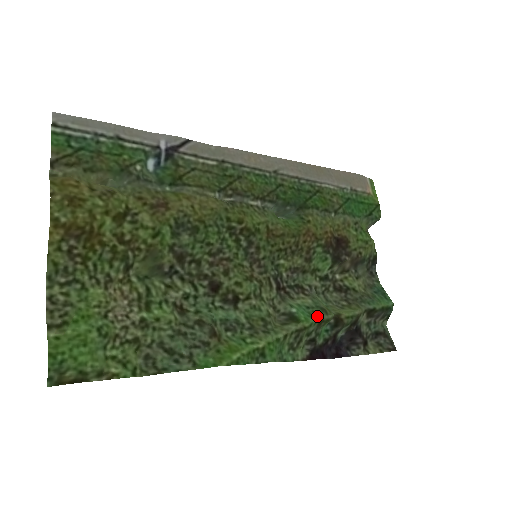
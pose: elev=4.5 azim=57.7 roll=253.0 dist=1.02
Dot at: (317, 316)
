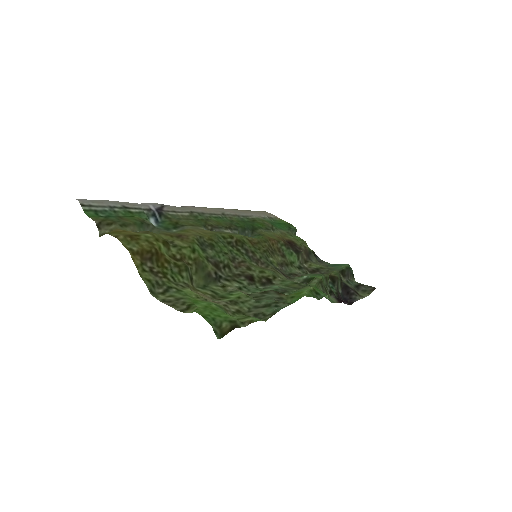
Dot at: (320, 275)
